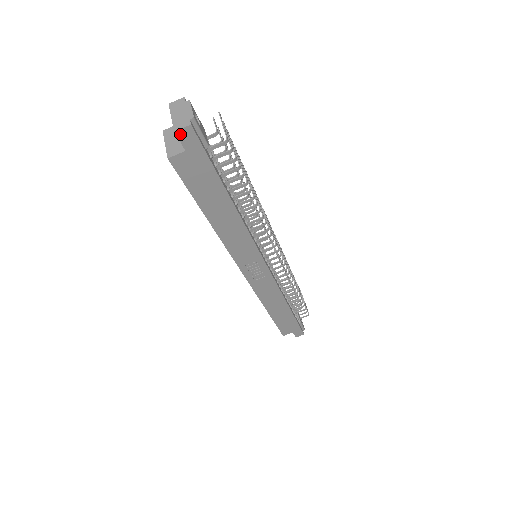
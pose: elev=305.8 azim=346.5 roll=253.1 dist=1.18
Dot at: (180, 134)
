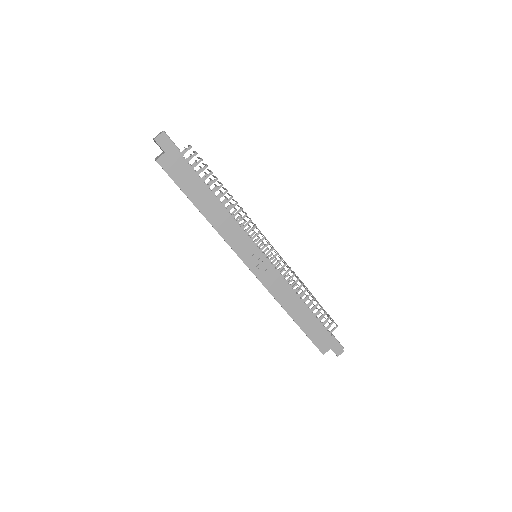
Dot at: (158, 141)
